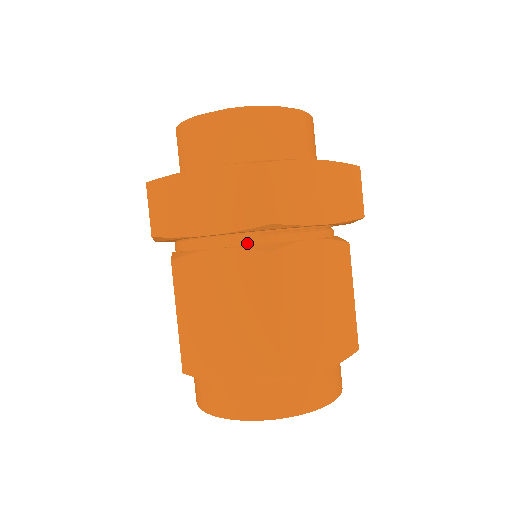
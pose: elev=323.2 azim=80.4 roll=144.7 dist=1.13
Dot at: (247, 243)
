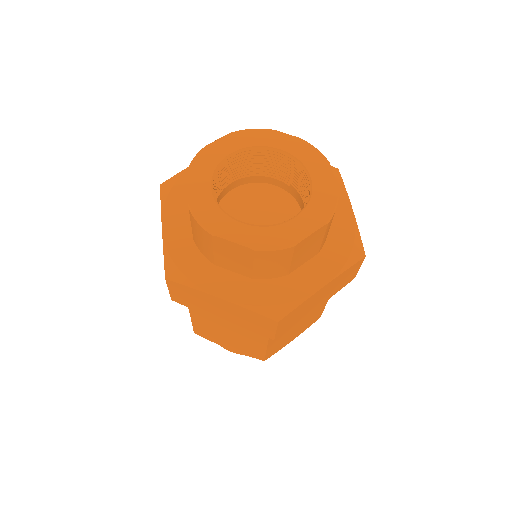
Dot at: occluded
